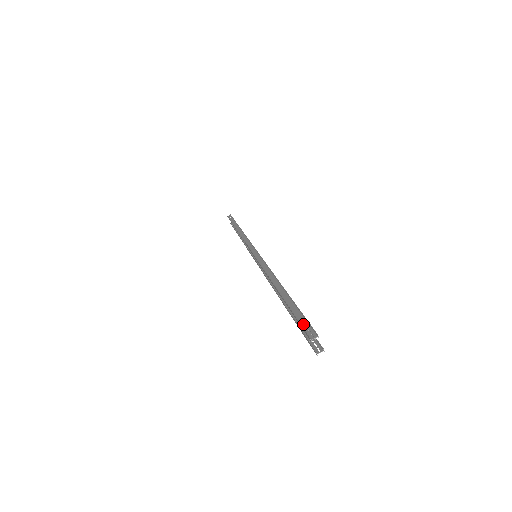
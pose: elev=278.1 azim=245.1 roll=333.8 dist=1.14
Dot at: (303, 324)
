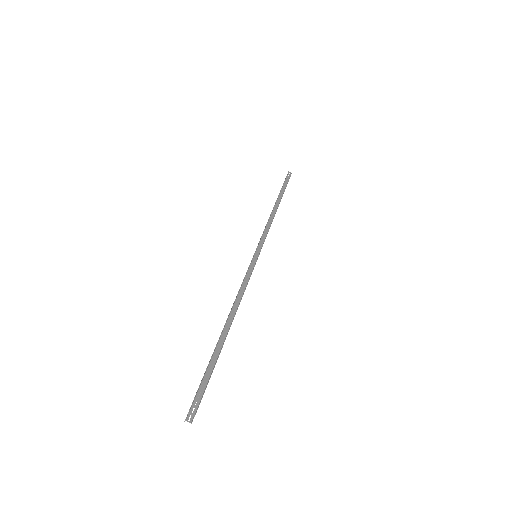
Dot at: (200, 389)
